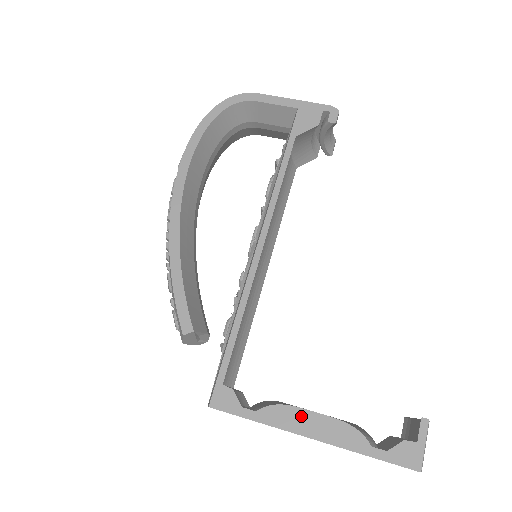
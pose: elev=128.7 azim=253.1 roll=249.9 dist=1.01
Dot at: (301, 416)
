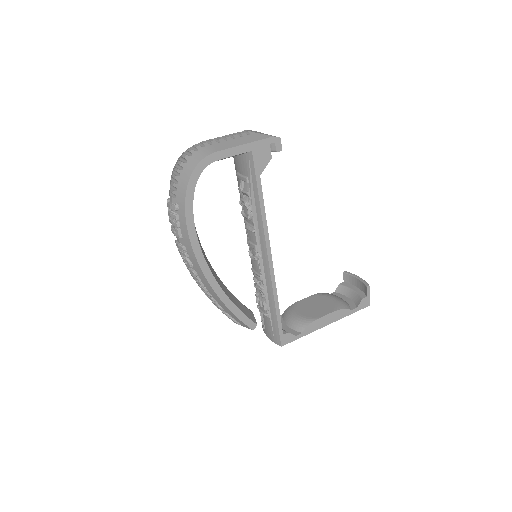
Dot at: (321, 321)
